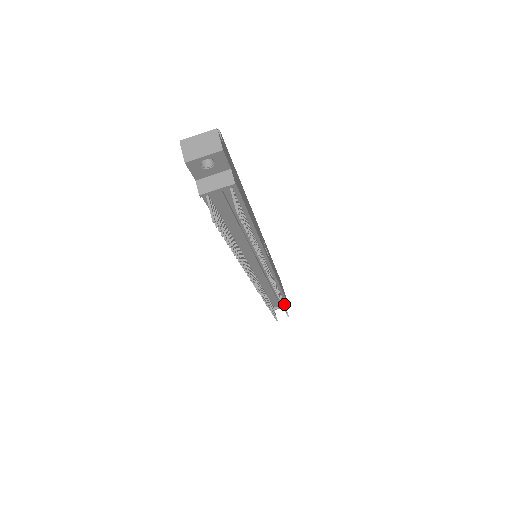
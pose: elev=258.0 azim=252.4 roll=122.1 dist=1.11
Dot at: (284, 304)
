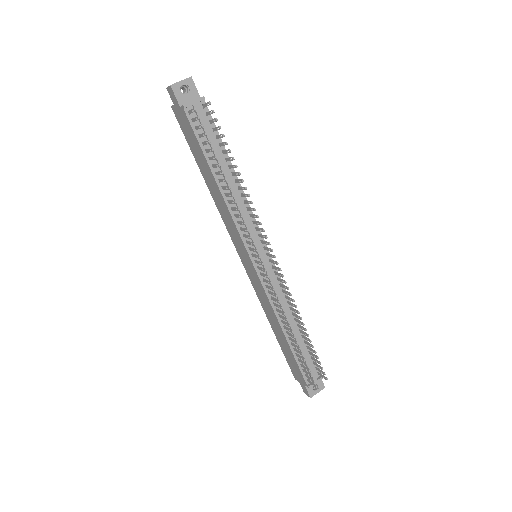
Dot at: (313, 355)
